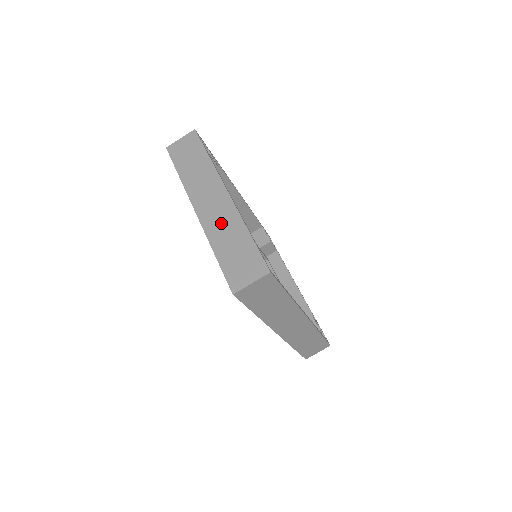
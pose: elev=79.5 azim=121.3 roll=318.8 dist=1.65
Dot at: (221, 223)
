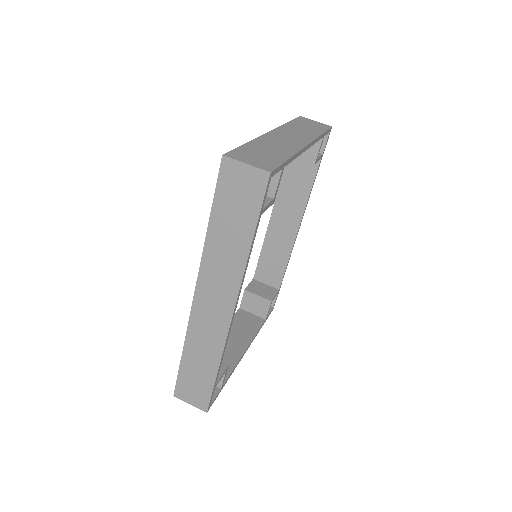
Dot at: (278, 143)
